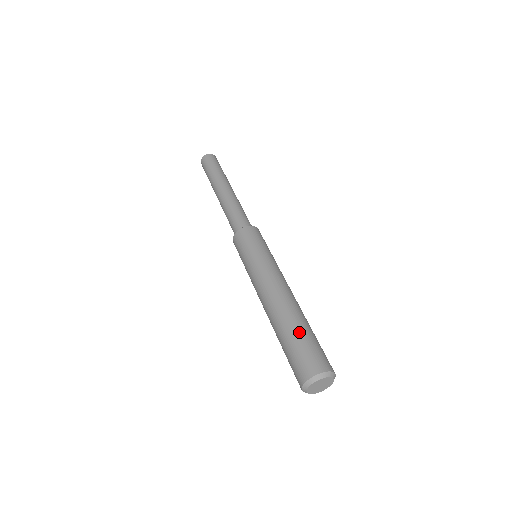
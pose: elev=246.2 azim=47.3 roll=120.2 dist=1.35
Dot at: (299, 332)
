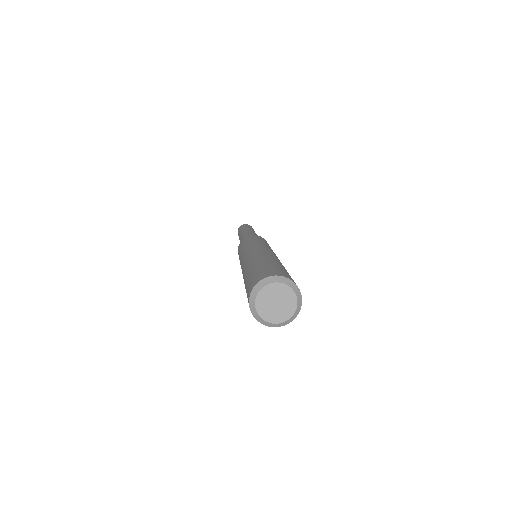
Dot at: (278, 263)
